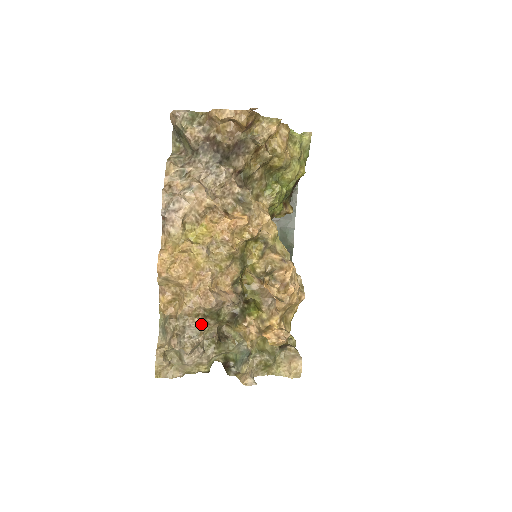
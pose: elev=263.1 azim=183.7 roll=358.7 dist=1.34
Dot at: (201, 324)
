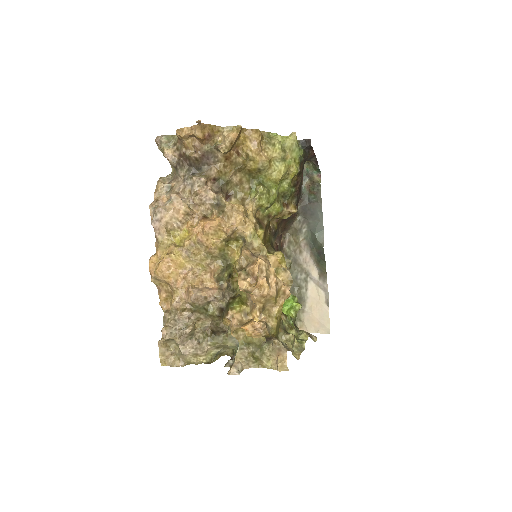
Dot at: (190, 318)
